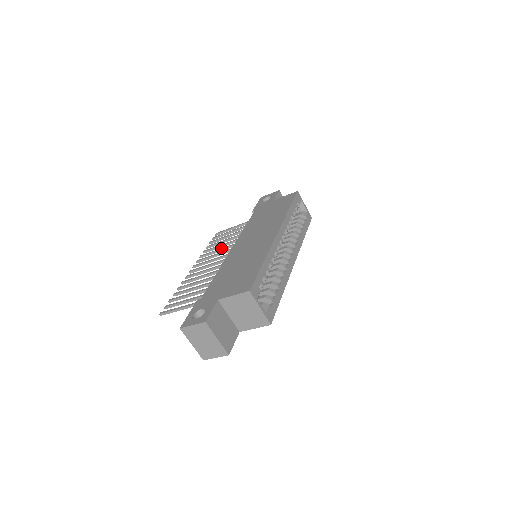
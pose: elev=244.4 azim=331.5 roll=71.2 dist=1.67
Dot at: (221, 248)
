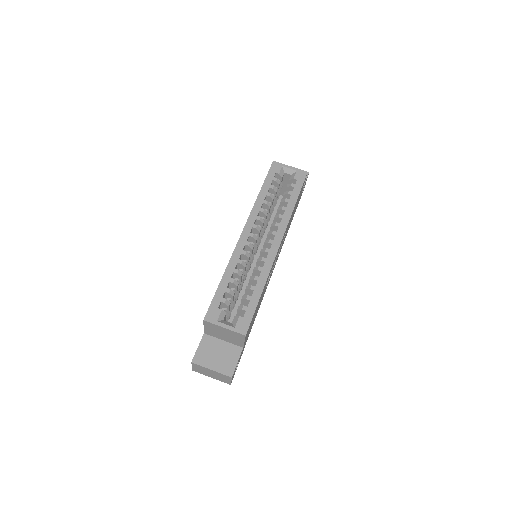
Dot at: occluded
